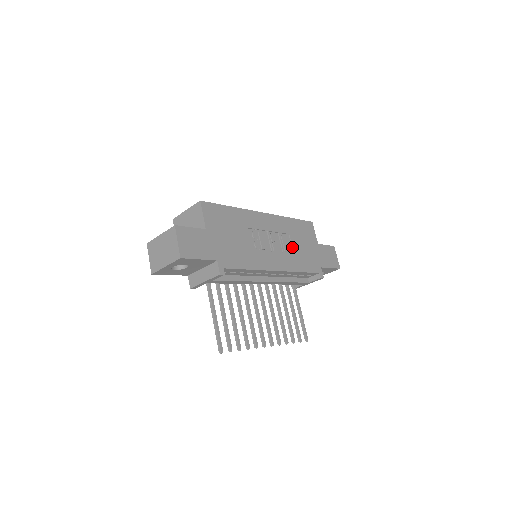
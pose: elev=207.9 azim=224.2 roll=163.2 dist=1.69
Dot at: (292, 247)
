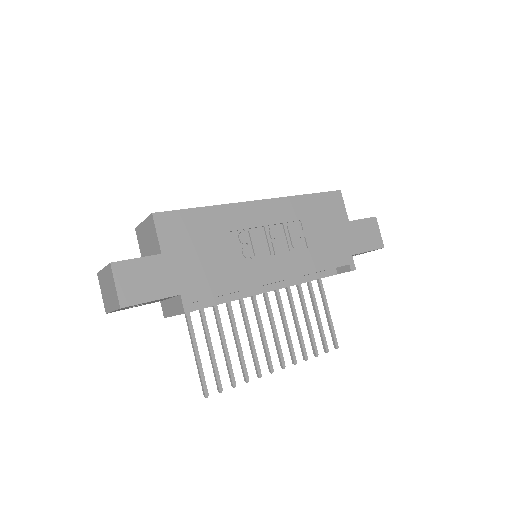
Dot at: (305, 238)
